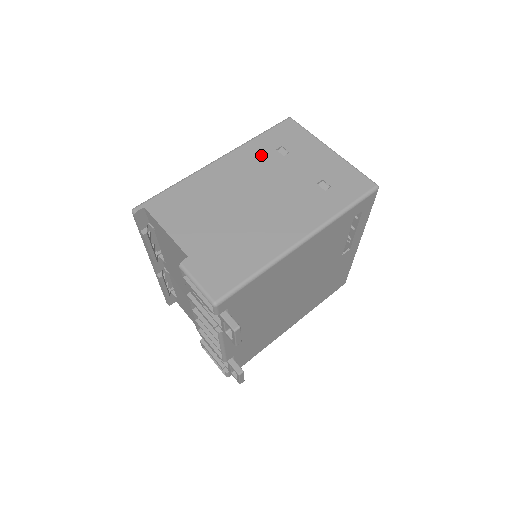
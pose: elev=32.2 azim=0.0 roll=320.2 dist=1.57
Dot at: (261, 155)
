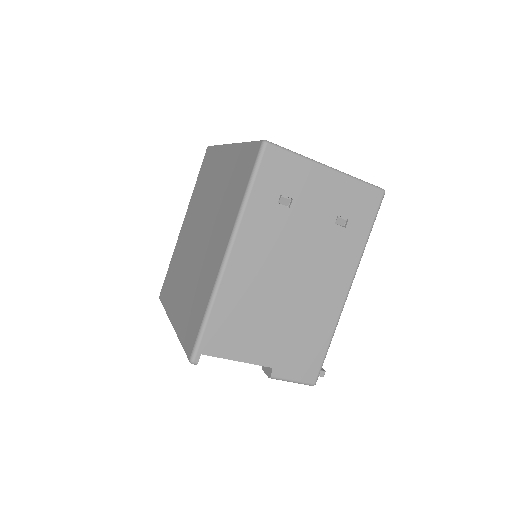
Dot at: (268, 221)
